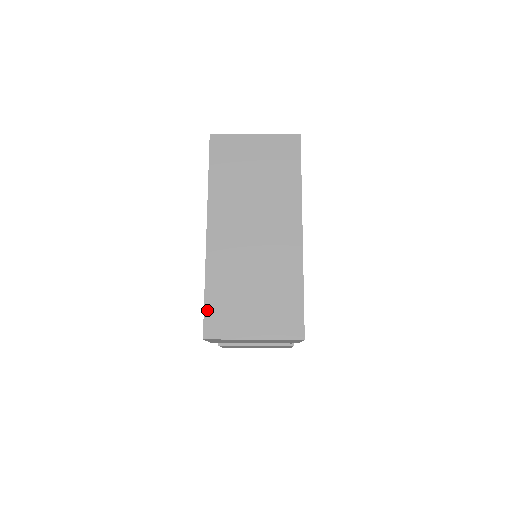
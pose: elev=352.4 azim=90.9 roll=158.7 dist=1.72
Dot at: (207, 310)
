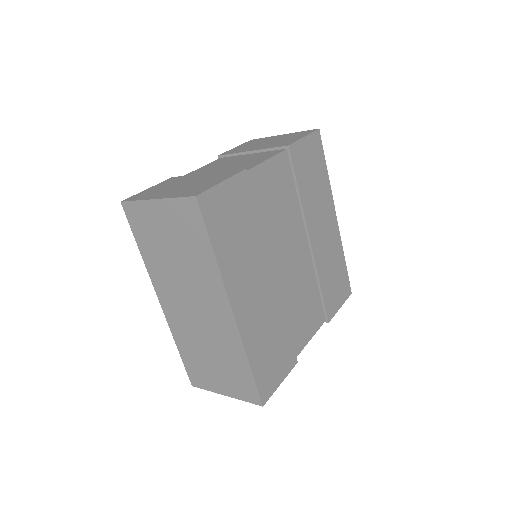
Dot at: (186, 366)
